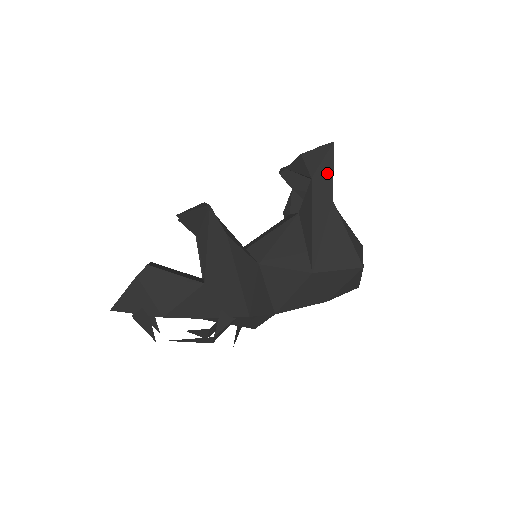
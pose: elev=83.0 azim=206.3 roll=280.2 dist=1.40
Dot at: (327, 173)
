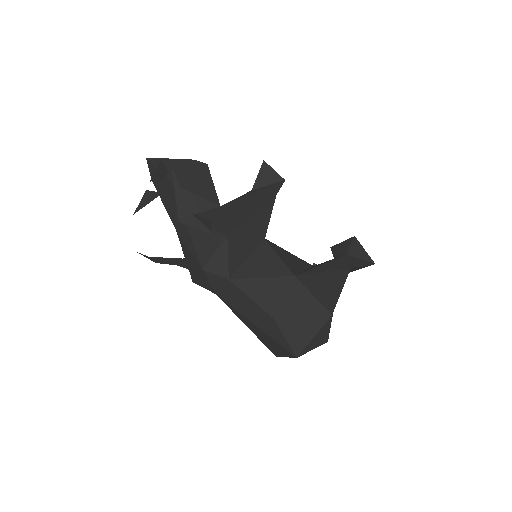
Dot at: (358, 262)
